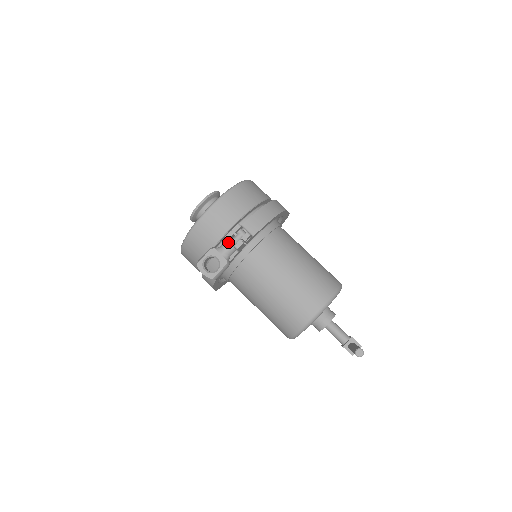
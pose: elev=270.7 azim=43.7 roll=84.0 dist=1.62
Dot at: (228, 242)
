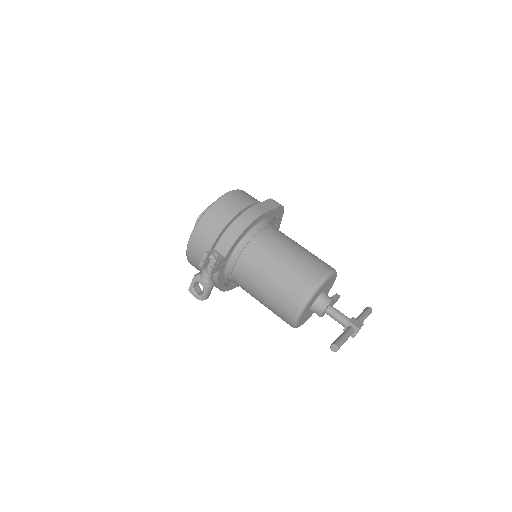
Dot at: (203, 269)
